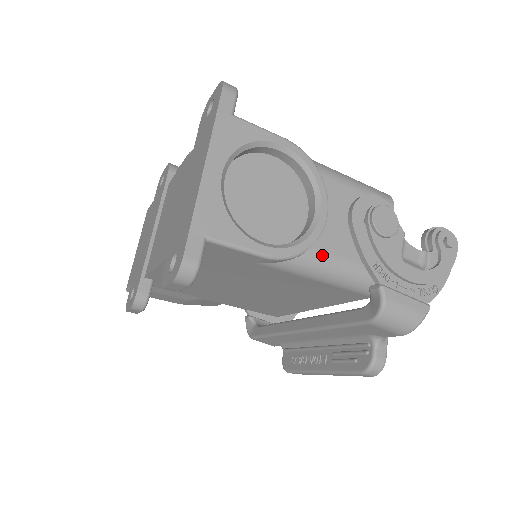
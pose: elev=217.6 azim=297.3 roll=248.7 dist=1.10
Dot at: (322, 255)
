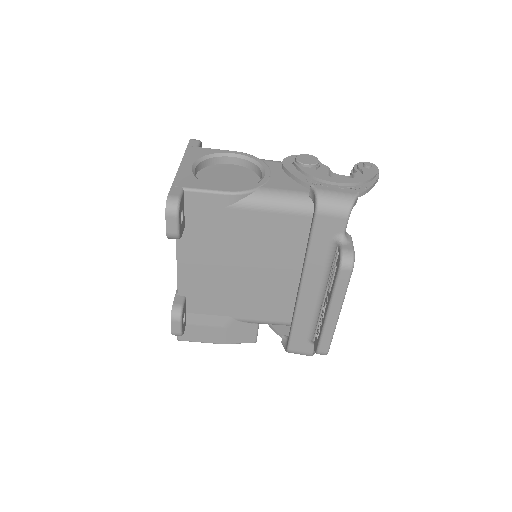
Dot at: (270, 190)
